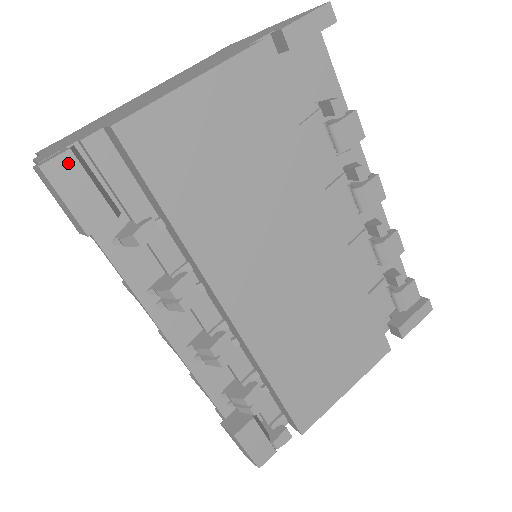
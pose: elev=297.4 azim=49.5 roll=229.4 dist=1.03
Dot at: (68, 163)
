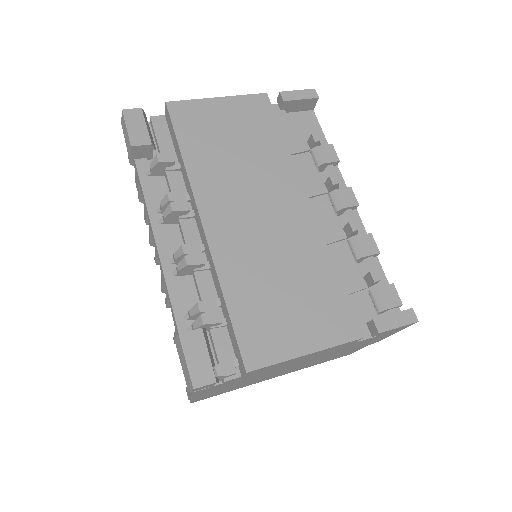
Dot at: (137, 113)
